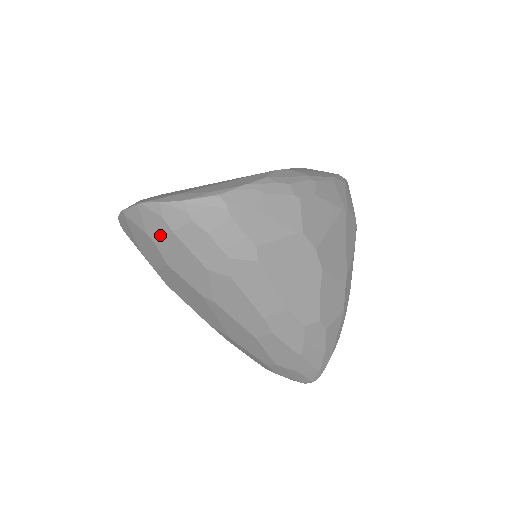
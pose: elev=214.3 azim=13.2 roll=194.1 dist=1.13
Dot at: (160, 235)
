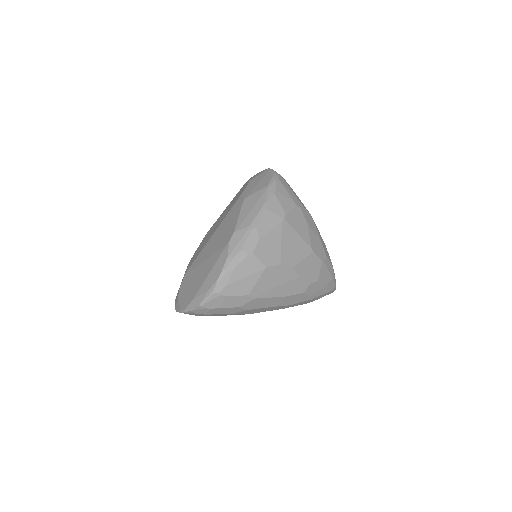
Dot at: (201, 315)
